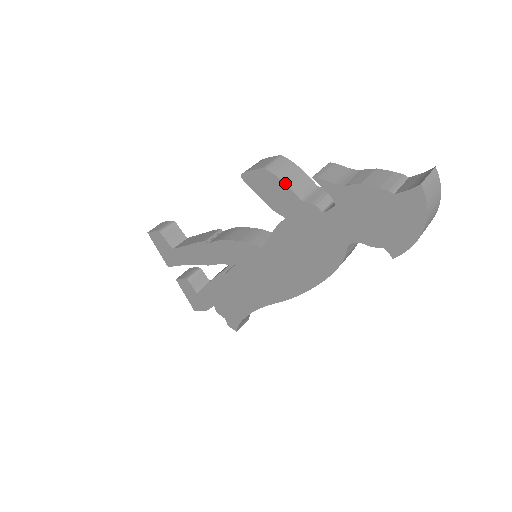
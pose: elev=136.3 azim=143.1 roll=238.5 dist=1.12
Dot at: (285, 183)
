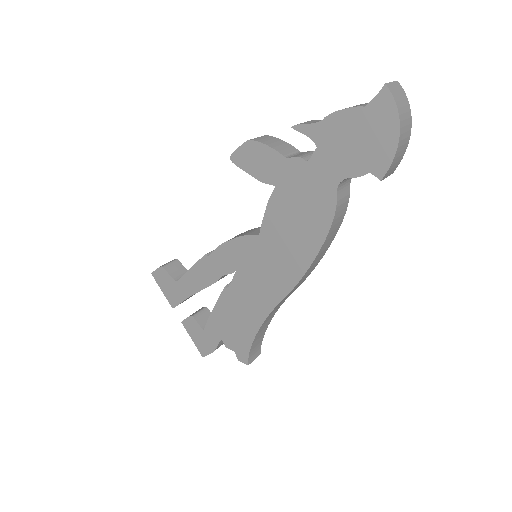
Dot at: (269, 146)
